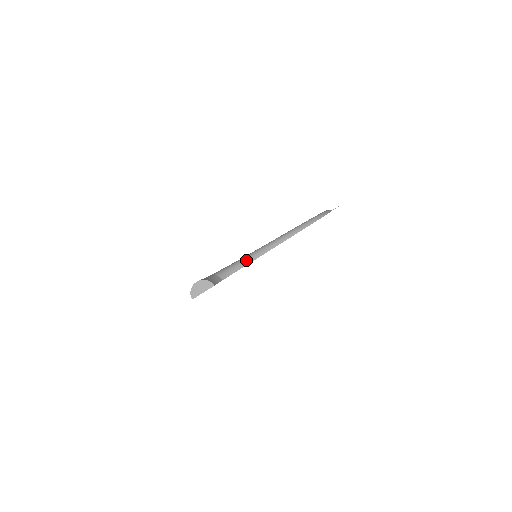
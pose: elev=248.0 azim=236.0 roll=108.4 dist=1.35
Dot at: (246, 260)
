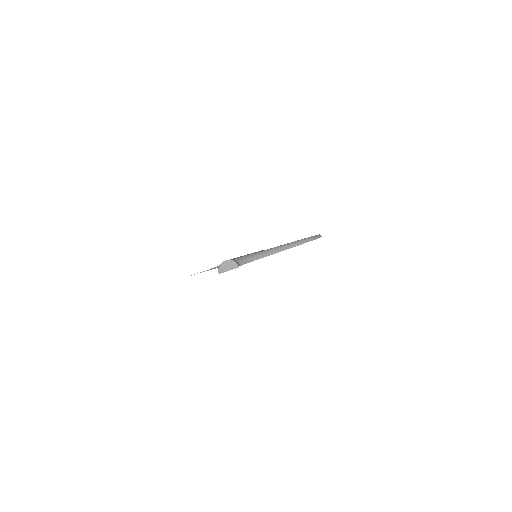
Dot at: (259, 255)
